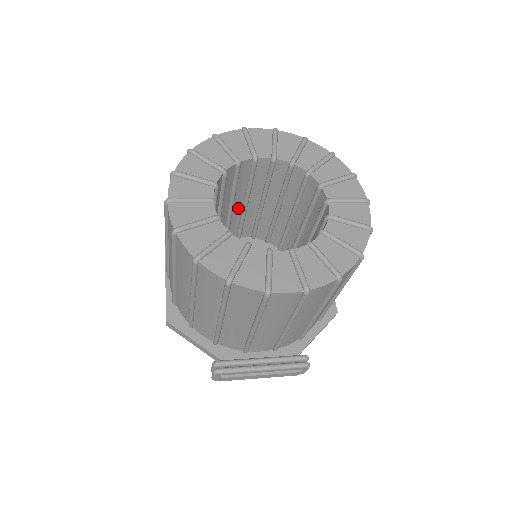
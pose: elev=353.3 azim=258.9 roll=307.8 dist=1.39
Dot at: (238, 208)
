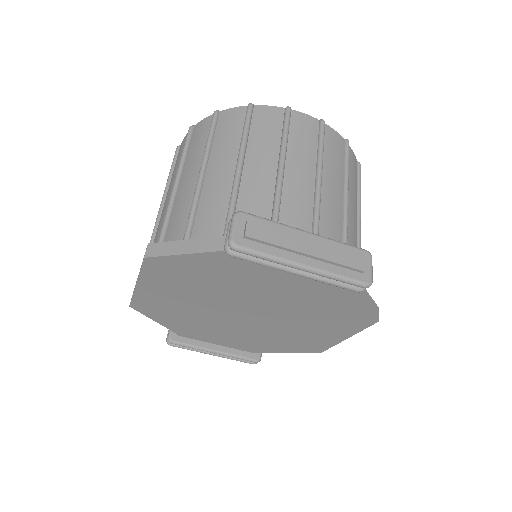
Dot at: occluded
